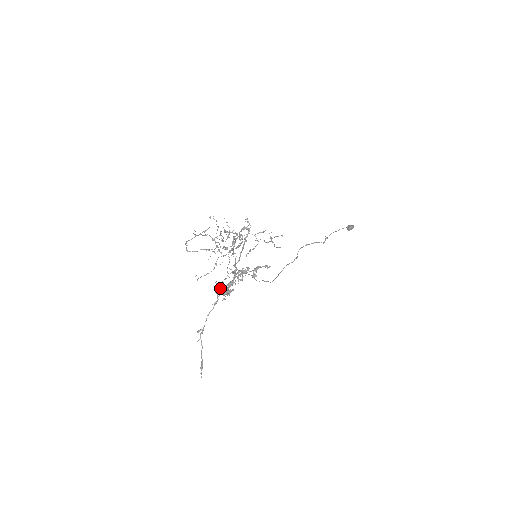
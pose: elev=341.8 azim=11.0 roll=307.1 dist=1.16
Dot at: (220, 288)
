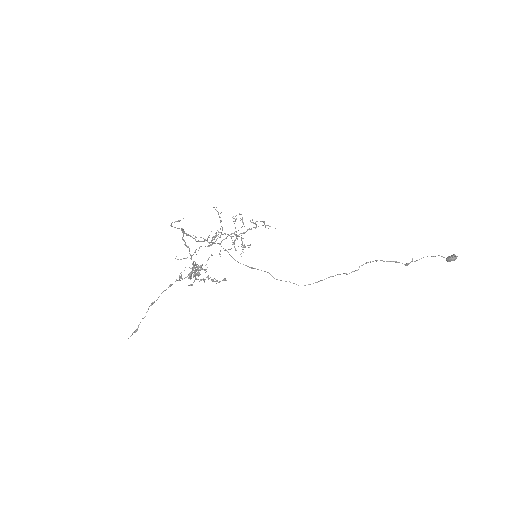
Dot at: (181, 274)
